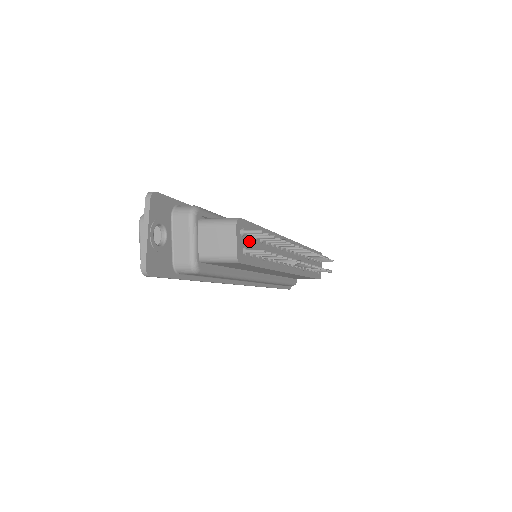
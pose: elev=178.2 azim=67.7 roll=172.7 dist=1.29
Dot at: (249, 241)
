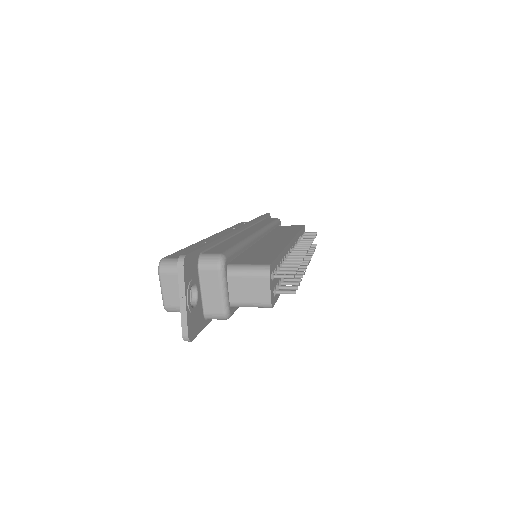
Dot at: (275, 279)
